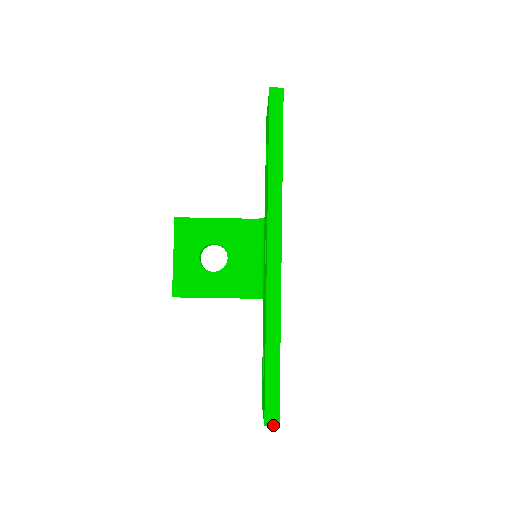
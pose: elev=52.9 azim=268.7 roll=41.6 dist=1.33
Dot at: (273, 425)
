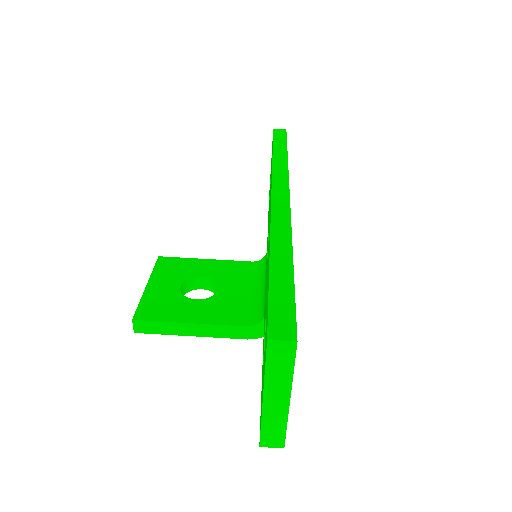
Dot at: (285, 340)
